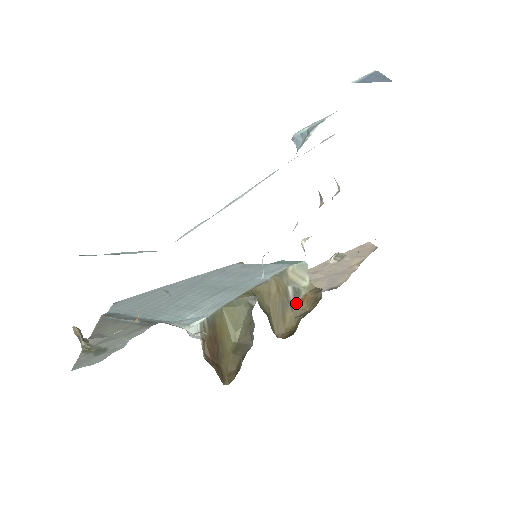
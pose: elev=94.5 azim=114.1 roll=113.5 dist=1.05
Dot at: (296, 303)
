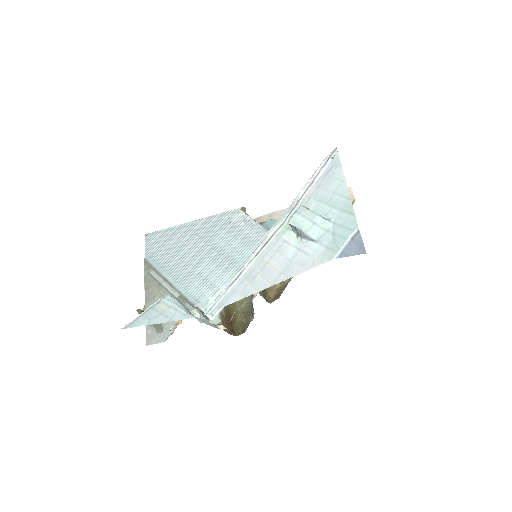
Dot at: occluded
